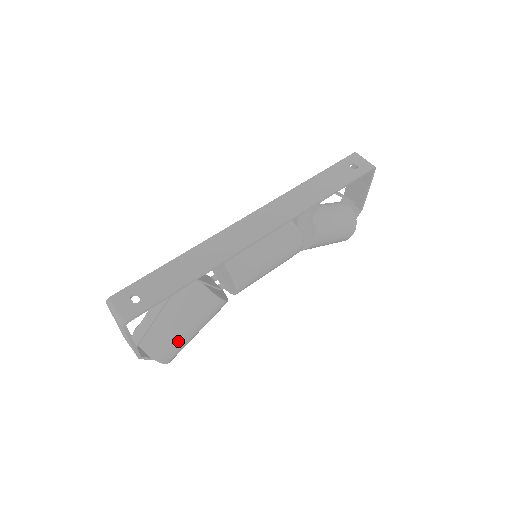
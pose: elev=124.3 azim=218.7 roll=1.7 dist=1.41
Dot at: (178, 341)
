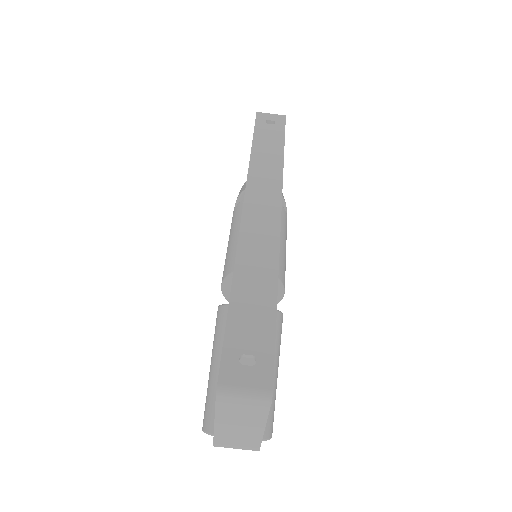
Dot at: (273, 395)
